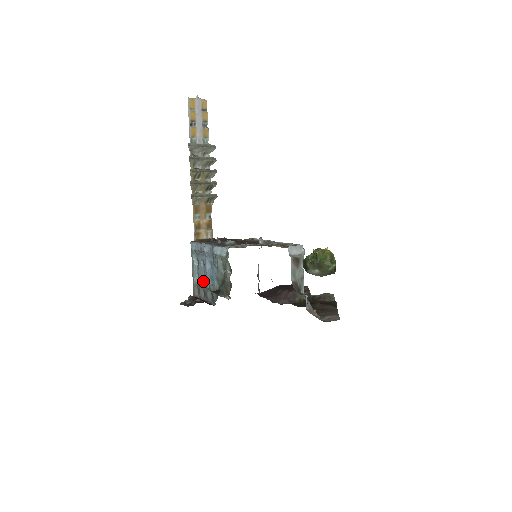
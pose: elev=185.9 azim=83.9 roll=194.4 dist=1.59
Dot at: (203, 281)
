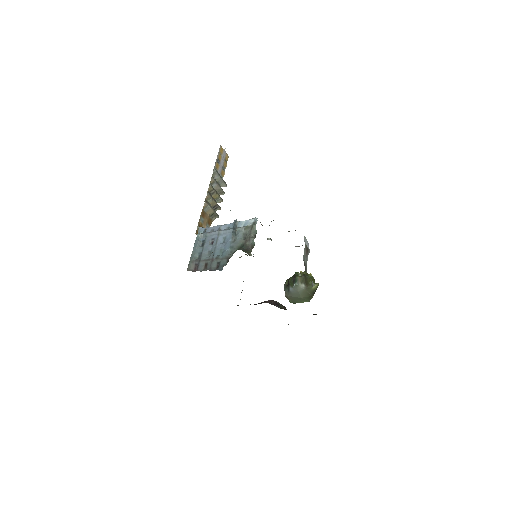
Dot at: (207, 256)
